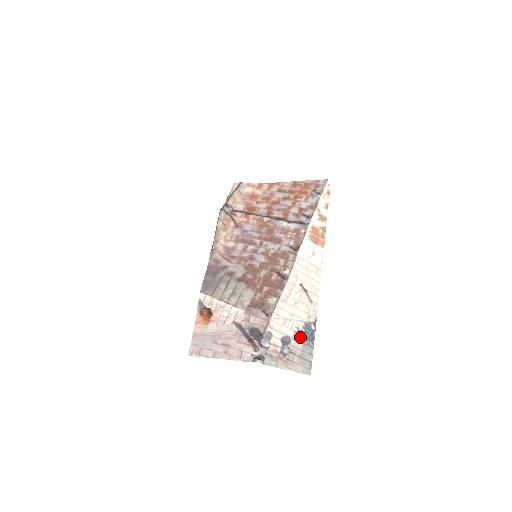
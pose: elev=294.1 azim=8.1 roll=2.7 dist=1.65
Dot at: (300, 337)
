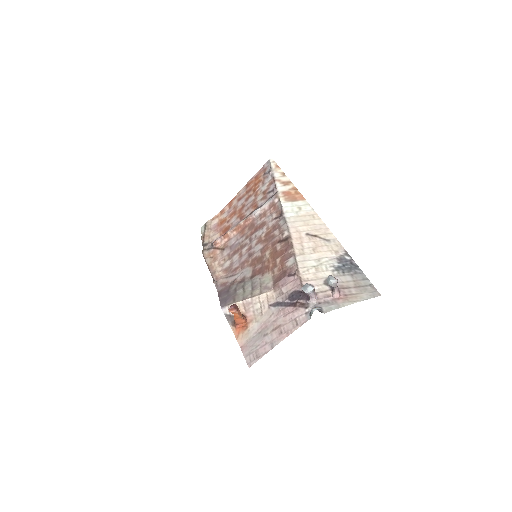
Dot at: (342, 272)
